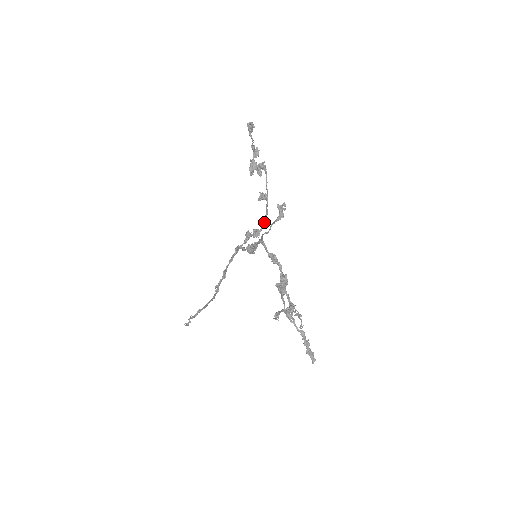
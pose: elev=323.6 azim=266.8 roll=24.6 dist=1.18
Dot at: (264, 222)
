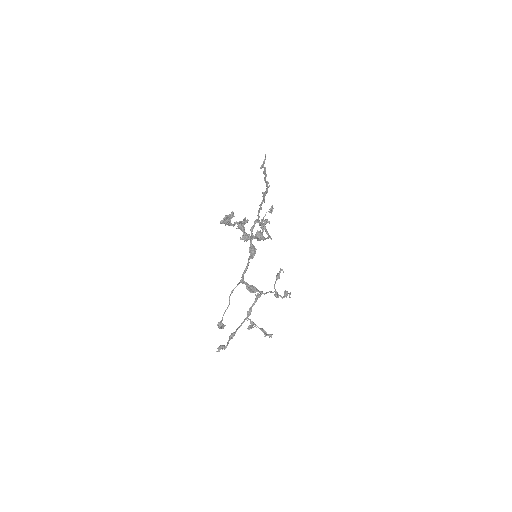
Dot at: (268, 238)
